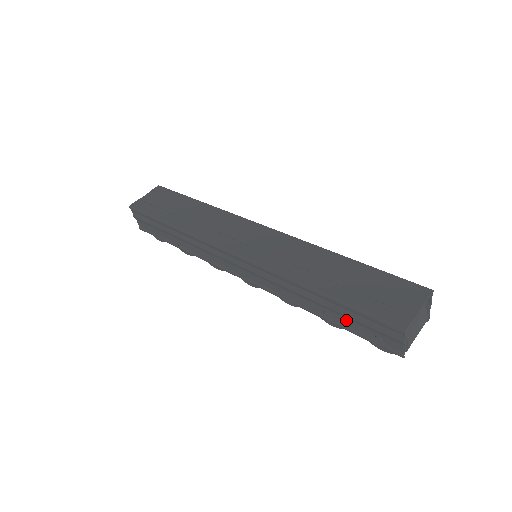
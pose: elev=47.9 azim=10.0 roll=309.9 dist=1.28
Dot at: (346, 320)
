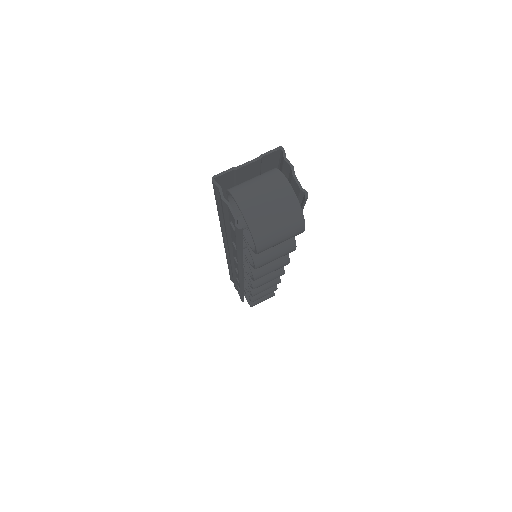
Dot at: (232, 233)
